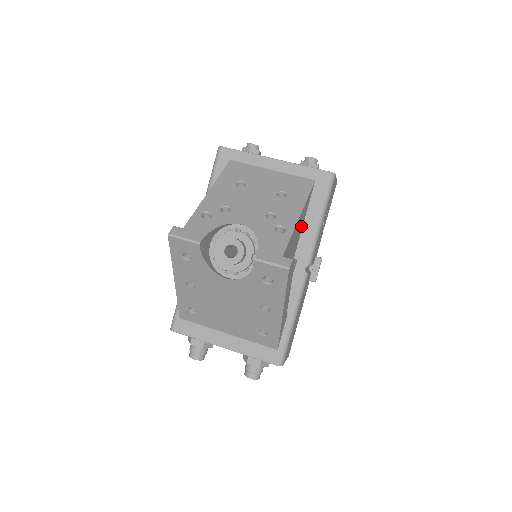
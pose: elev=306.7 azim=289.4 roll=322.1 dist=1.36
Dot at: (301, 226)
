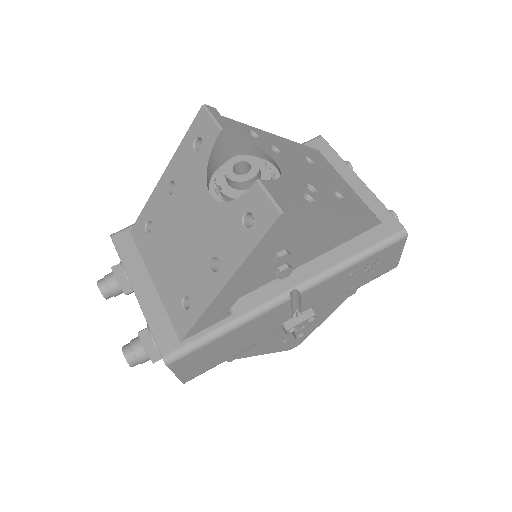
Dot at: (329, 244)
